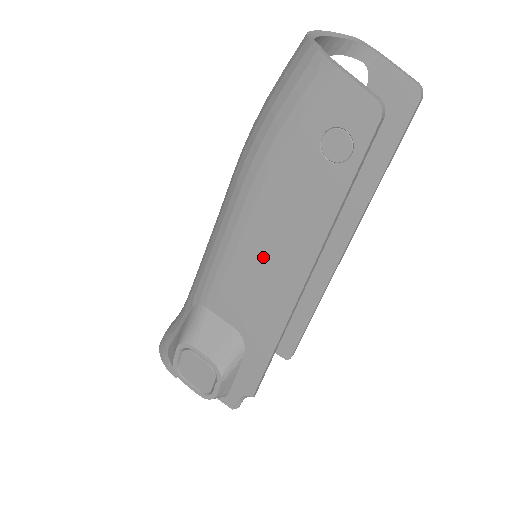
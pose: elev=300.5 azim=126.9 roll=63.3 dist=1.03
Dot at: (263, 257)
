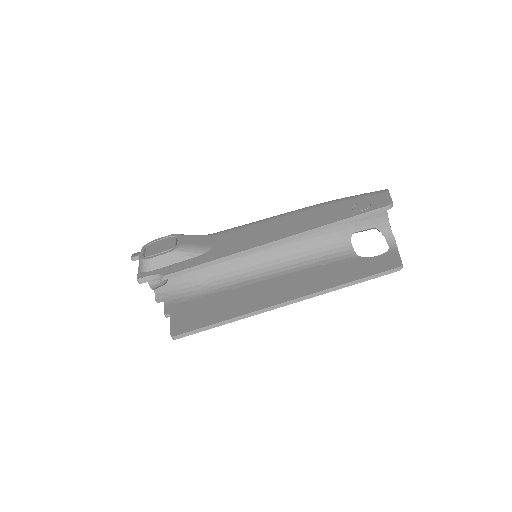
Dot at: (276, 226)
